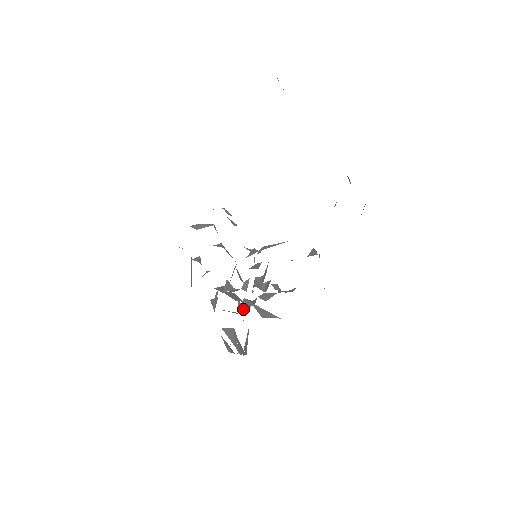
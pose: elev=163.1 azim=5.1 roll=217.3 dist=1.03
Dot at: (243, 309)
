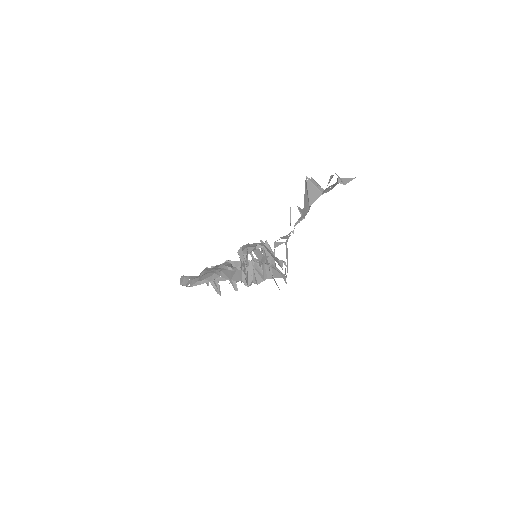
Dot at: occluded
